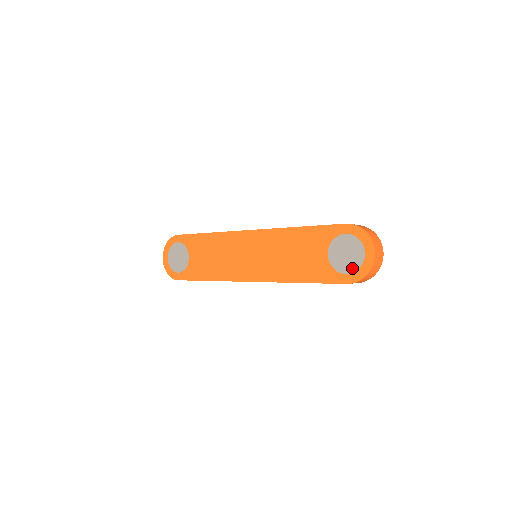
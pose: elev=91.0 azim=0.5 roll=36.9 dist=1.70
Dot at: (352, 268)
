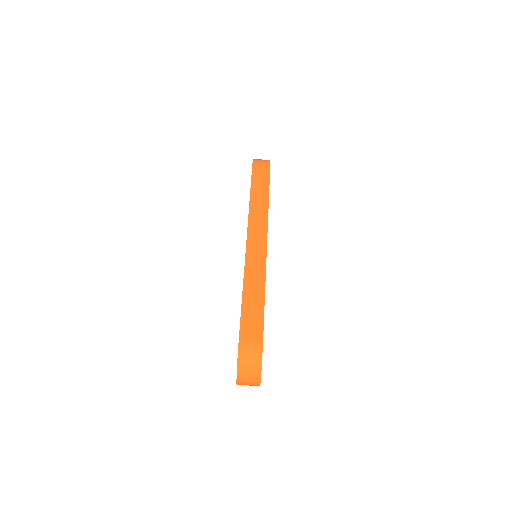
Dot at: occluded
